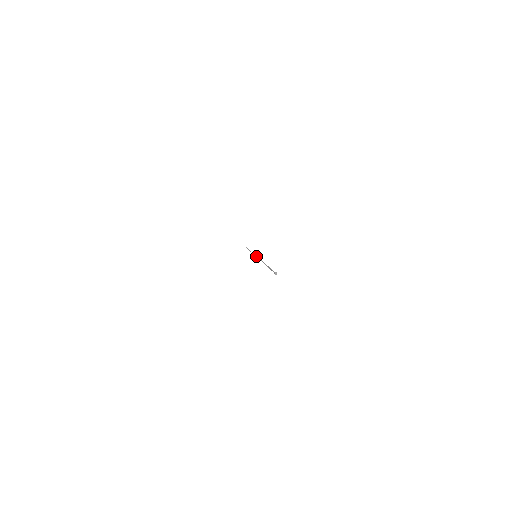
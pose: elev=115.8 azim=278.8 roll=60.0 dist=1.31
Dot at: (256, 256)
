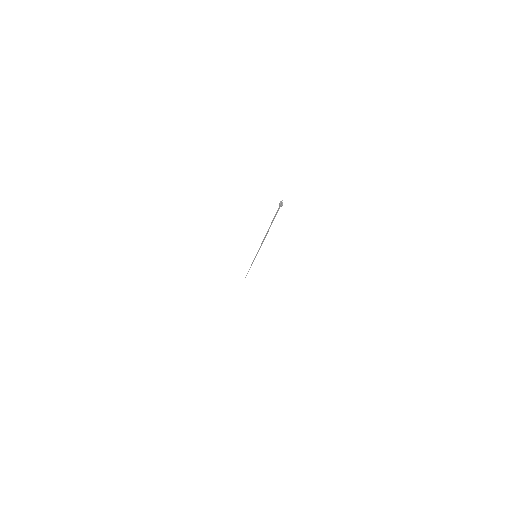
Dot at: occluded
